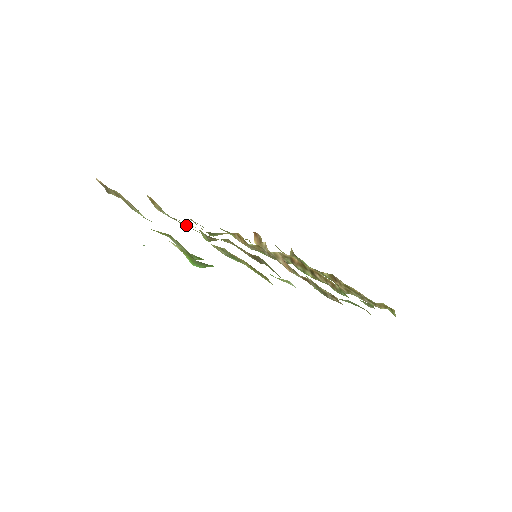
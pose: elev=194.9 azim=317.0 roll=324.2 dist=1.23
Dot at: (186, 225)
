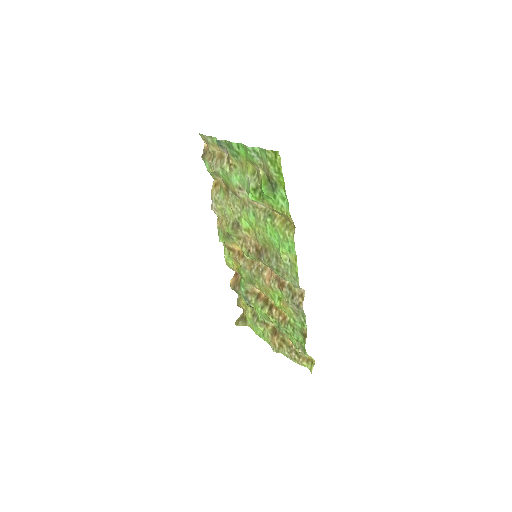
Dot at: (239, 199)
